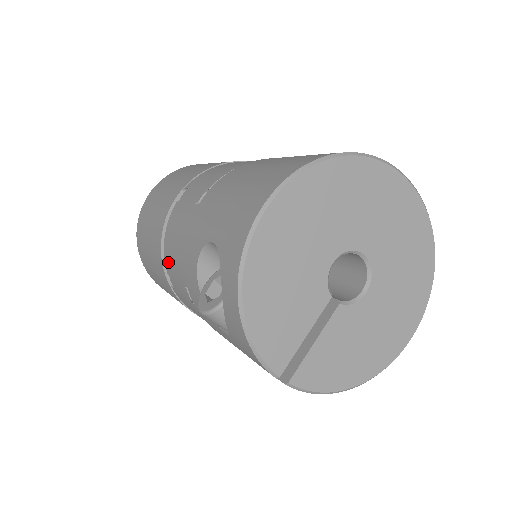
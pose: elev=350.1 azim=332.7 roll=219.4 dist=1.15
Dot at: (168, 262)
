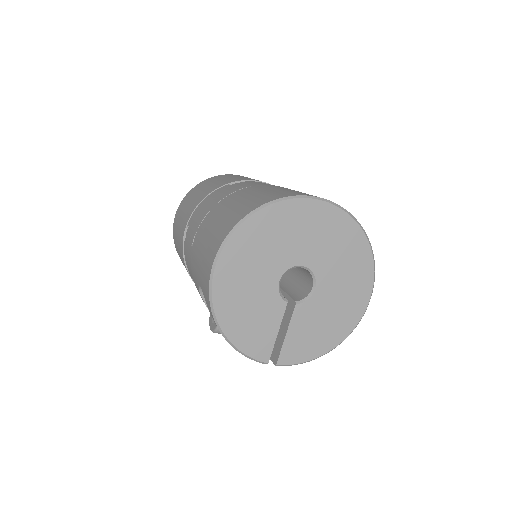
Dot at: occluded
